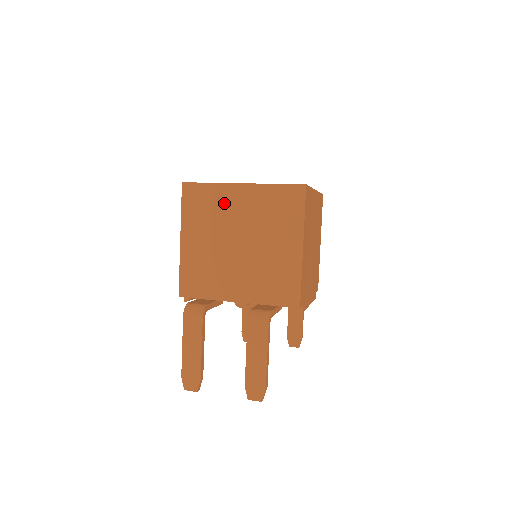
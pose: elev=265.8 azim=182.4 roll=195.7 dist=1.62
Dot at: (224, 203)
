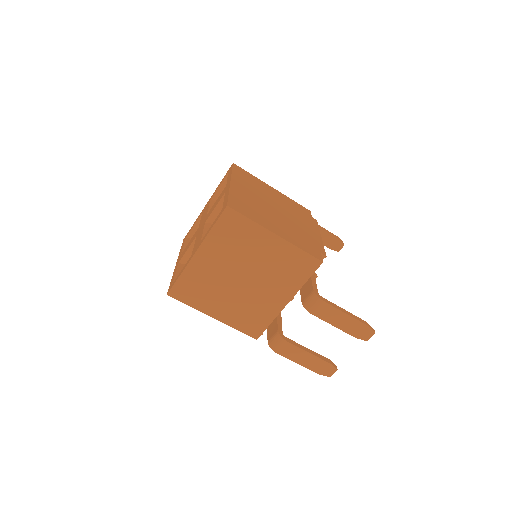
Dot at: (203, 274)
